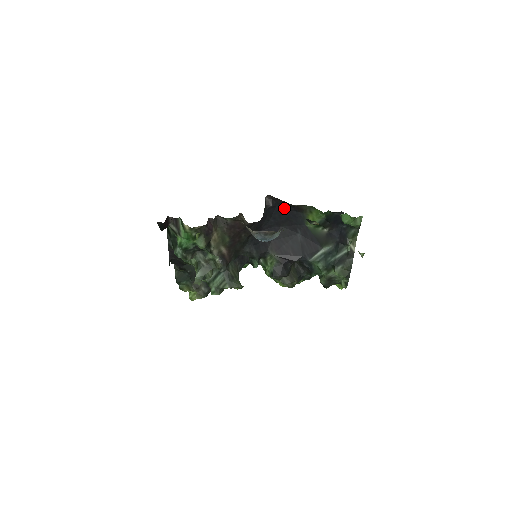
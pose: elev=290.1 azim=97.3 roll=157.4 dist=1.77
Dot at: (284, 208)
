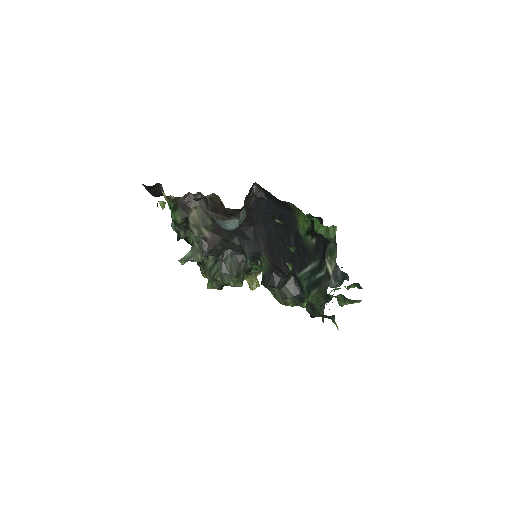
Dot at: (276, 203)
